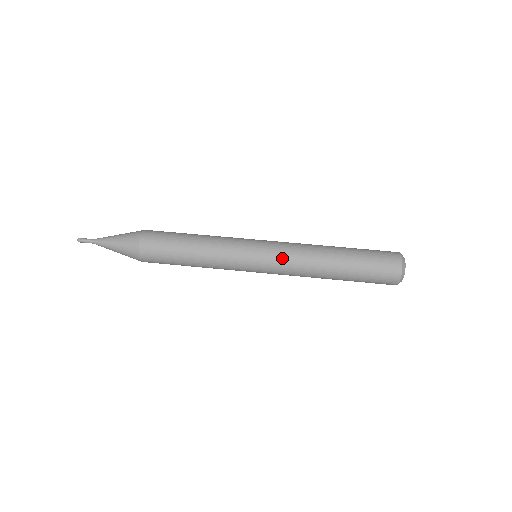
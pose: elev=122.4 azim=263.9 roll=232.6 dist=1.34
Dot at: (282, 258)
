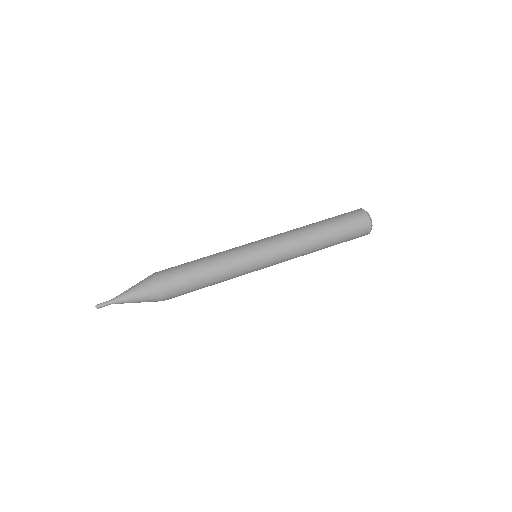
Dot at: (282, 257)
